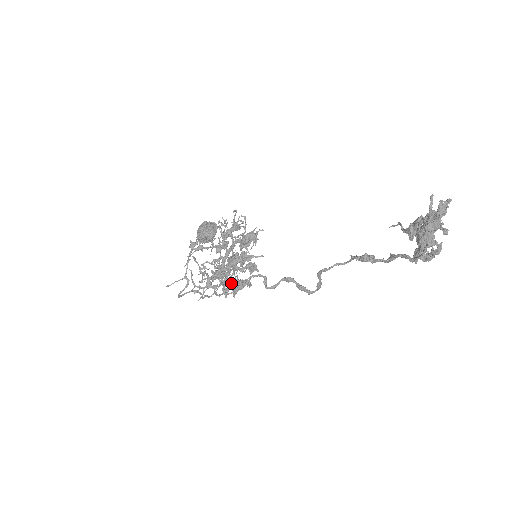
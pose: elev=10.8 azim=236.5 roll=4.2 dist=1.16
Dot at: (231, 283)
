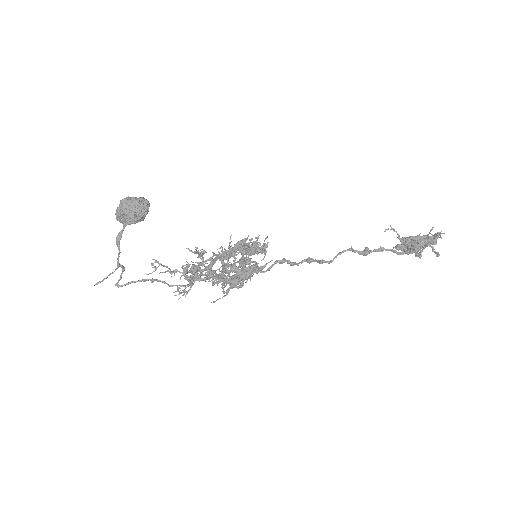
Dot at: occluded
